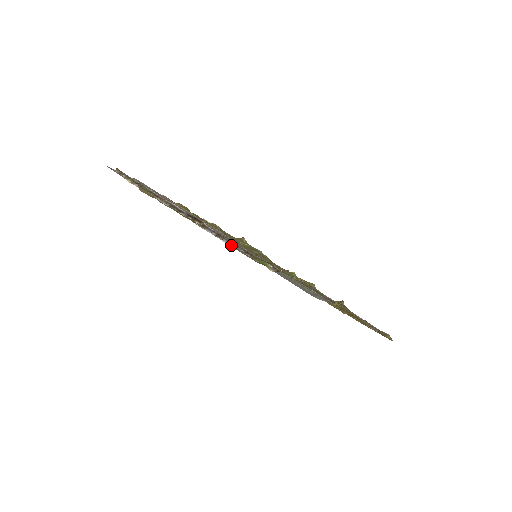
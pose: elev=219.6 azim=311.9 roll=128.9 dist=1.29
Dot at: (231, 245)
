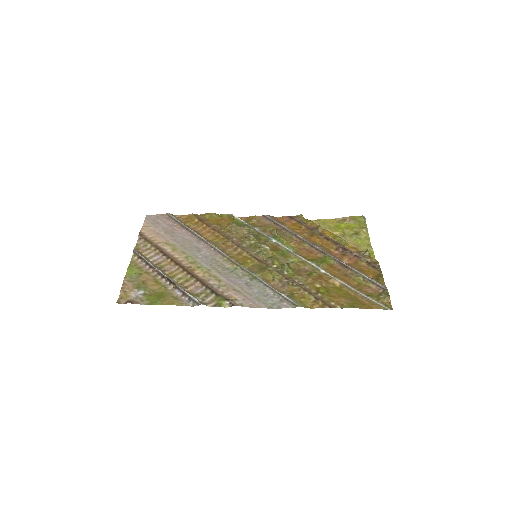
Dot at: (190, 302)
